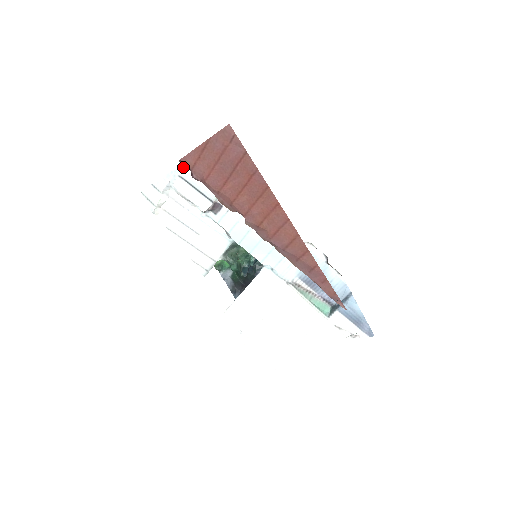
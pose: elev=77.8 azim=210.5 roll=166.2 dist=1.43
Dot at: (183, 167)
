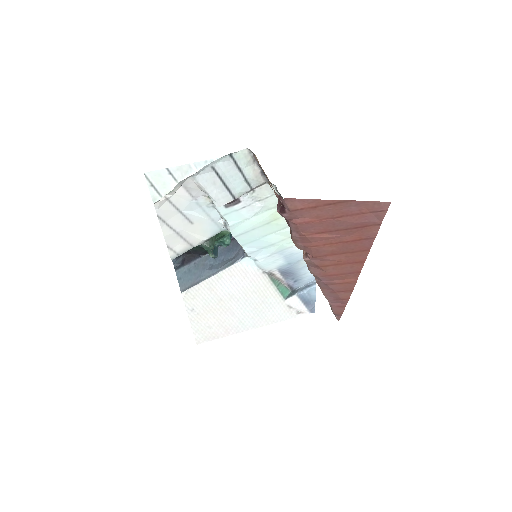
Dot at: (223, 158)
